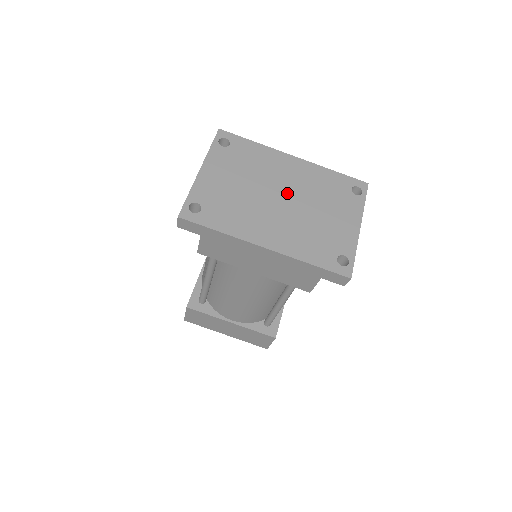
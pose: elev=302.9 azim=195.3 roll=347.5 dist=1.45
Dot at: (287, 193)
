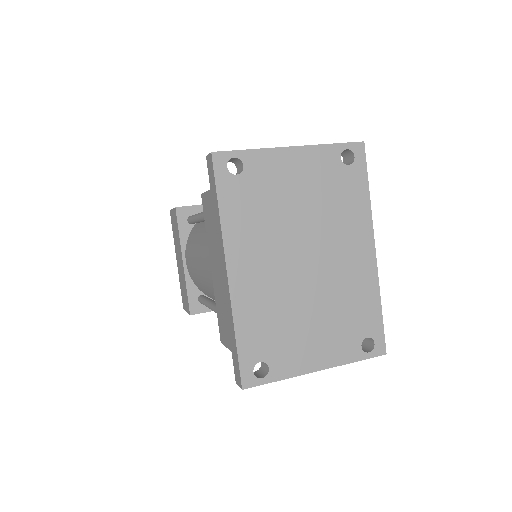
Dot at: (318, 264)
